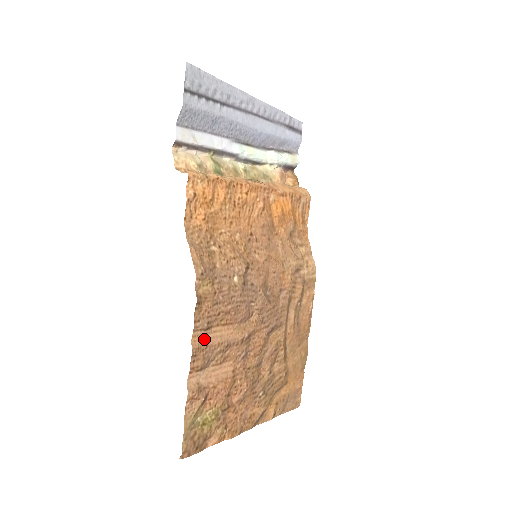
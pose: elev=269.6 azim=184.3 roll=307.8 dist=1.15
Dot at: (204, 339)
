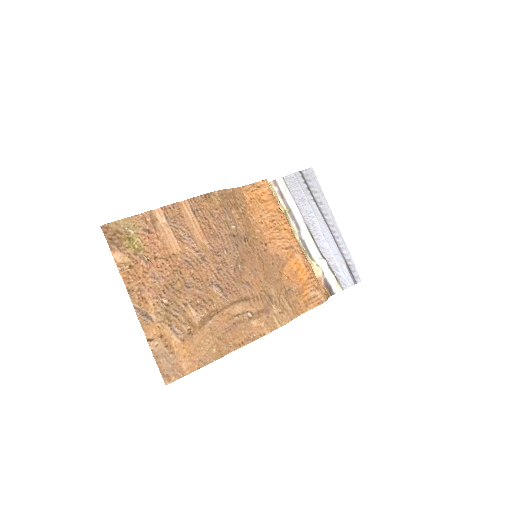
Dot at: (186, 213)
